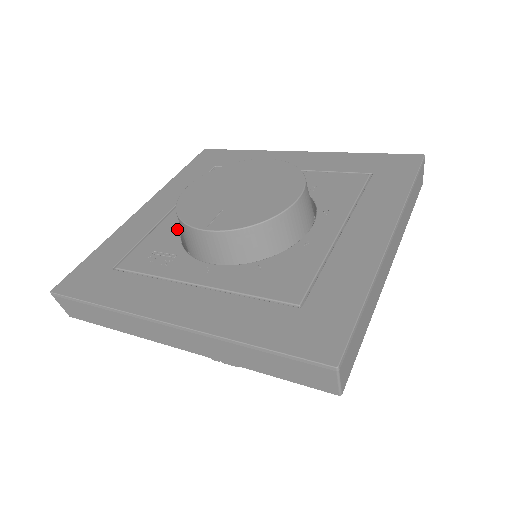
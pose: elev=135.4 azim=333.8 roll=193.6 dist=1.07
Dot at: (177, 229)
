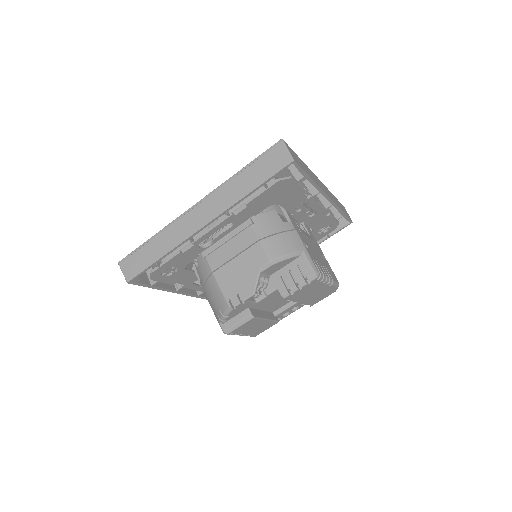
Dot at: occluded
